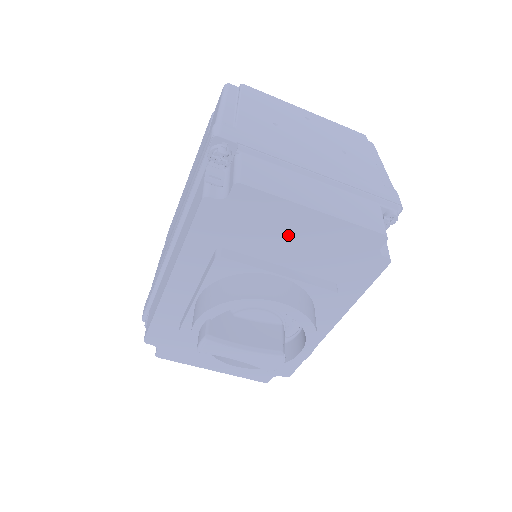
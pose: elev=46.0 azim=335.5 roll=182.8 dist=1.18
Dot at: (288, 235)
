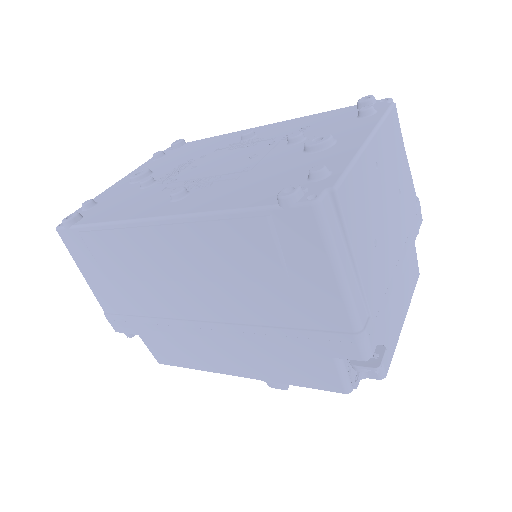
Dot at: occluded
